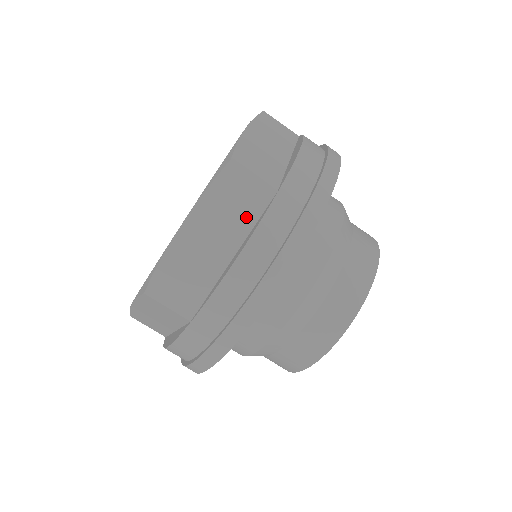
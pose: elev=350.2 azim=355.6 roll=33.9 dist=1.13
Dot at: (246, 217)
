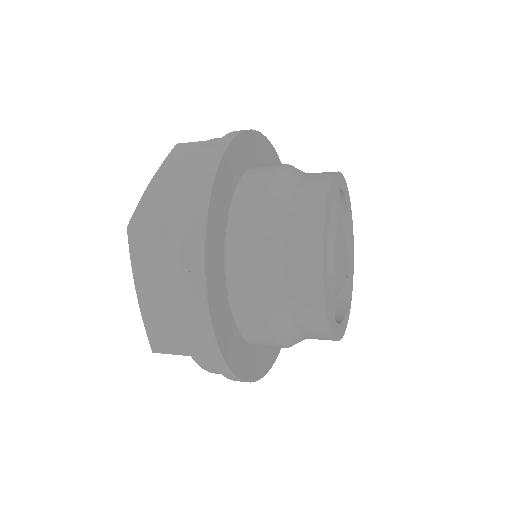
Dot at: occluded
